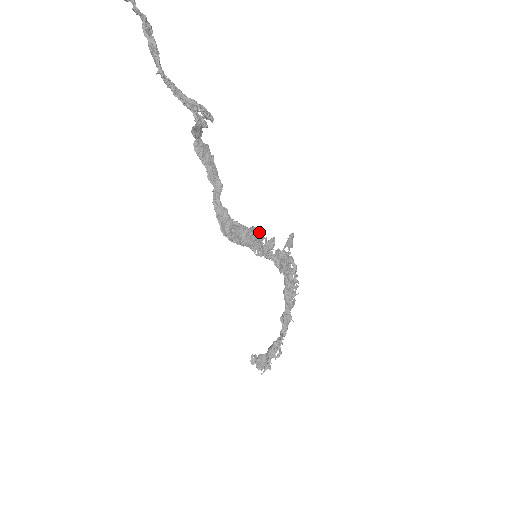
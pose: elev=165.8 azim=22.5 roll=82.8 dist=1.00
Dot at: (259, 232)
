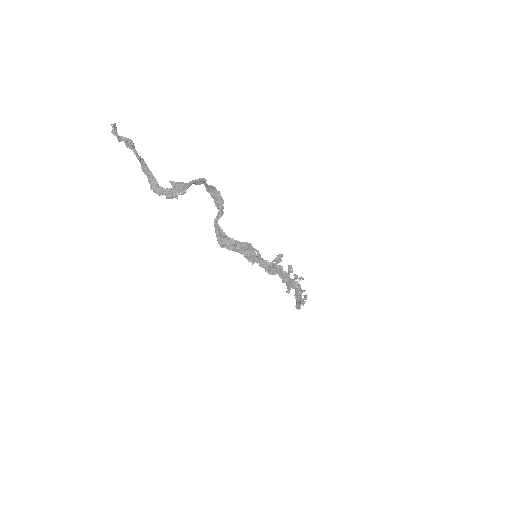
Dot at: (247, 248)
